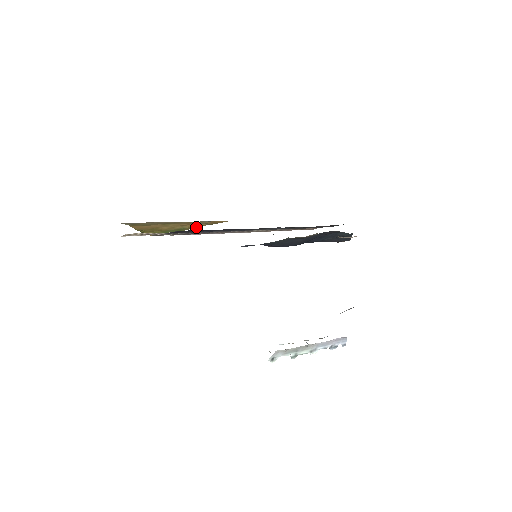
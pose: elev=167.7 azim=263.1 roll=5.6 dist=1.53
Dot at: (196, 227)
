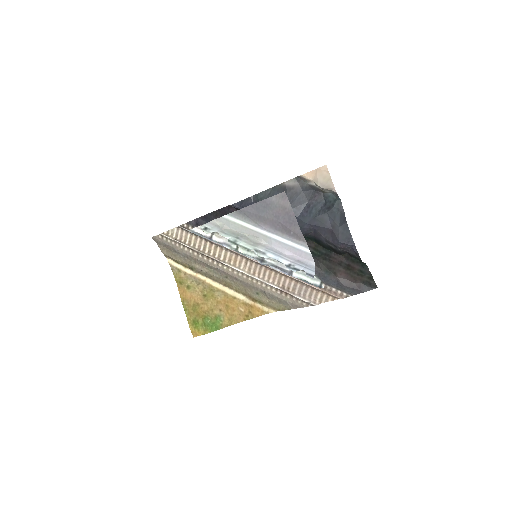
Dot at: occluded
